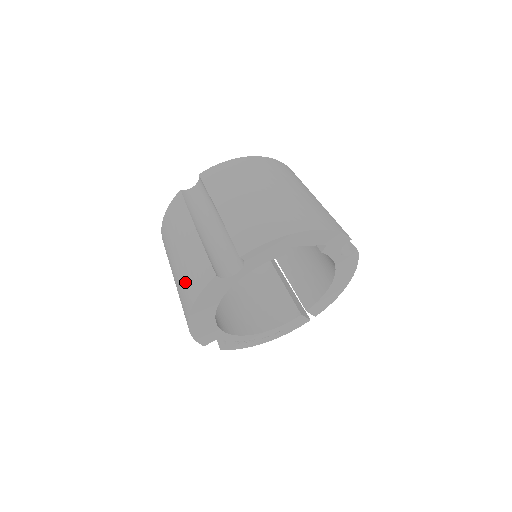
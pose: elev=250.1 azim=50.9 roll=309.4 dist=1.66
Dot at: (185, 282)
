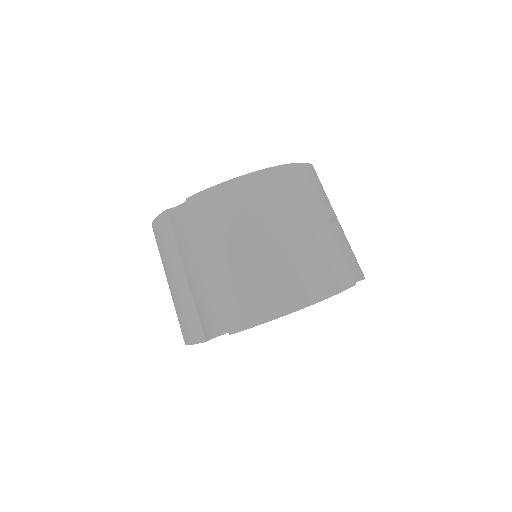
Dot at: (179, 316)
